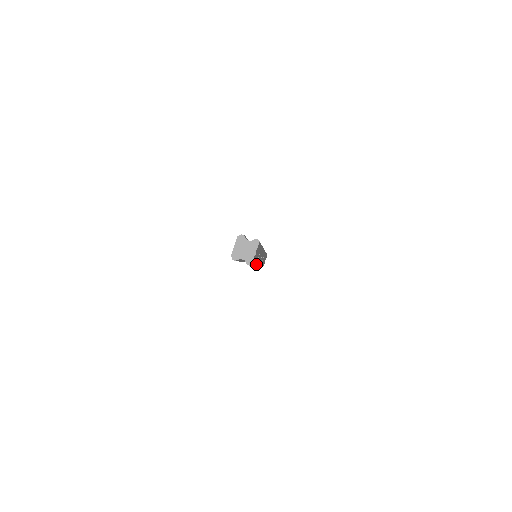
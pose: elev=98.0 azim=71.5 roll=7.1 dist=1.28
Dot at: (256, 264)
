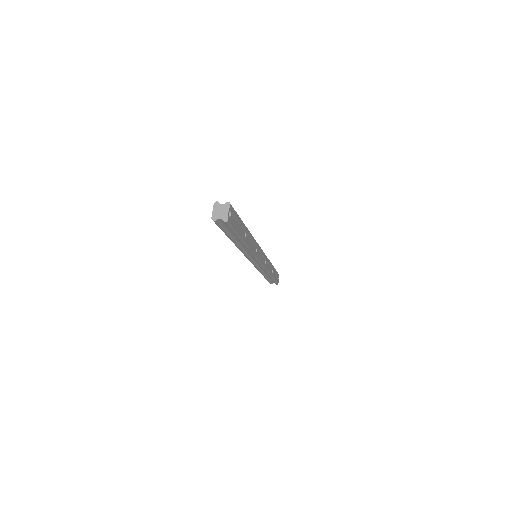
Dot at: (243, 240)
